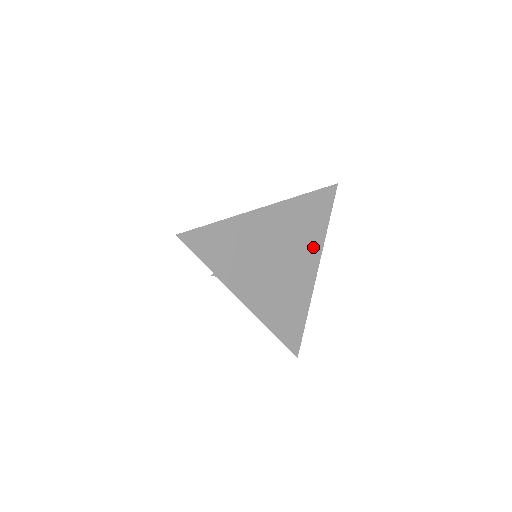
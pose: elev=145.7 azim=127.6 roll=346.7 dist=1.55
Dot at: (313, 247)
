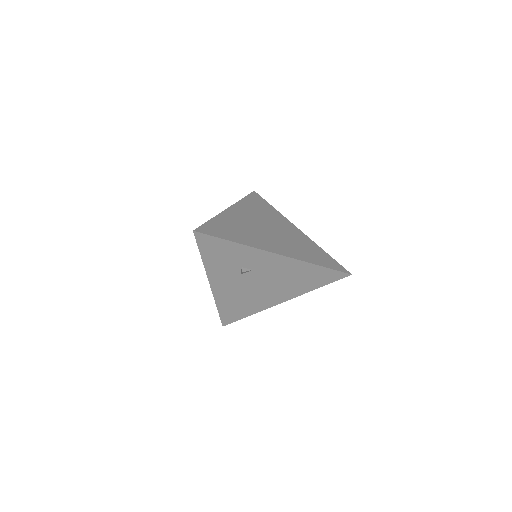
Dot at: (280, 219)
